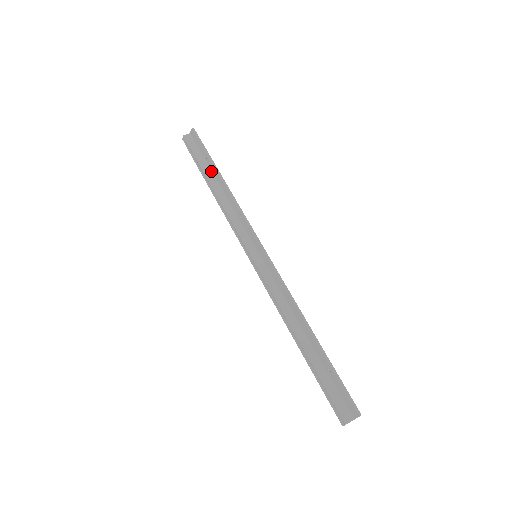
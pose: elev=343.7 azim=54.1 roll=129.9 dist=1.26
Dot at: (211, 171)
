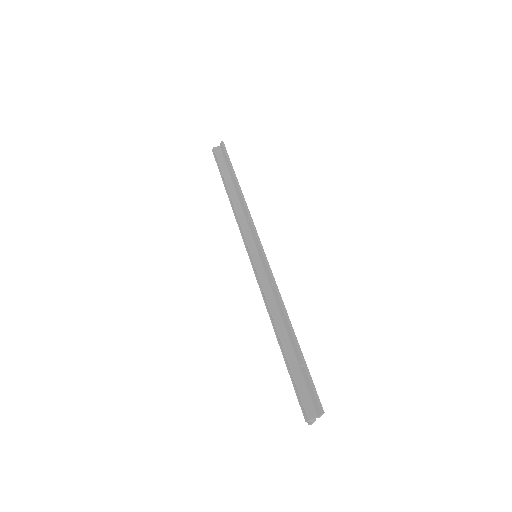
Dot at: (231, 179)
